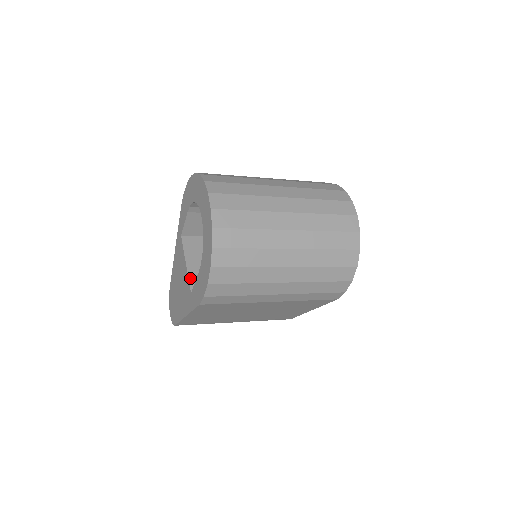
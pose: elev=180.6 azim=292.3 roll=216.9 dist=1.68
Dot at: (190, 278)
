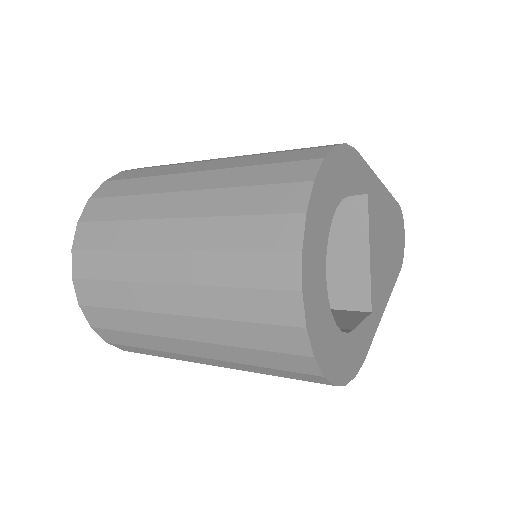
Dot at: occluded
